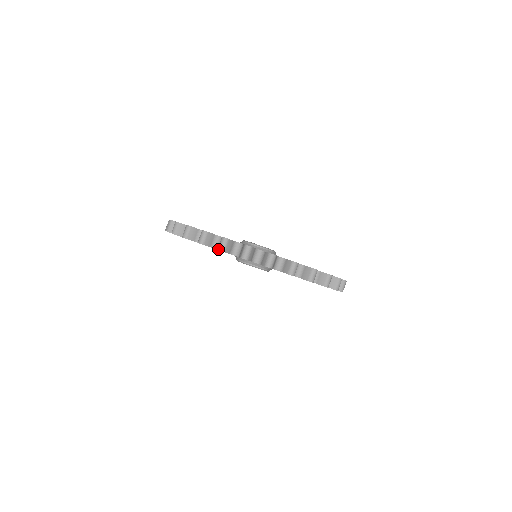
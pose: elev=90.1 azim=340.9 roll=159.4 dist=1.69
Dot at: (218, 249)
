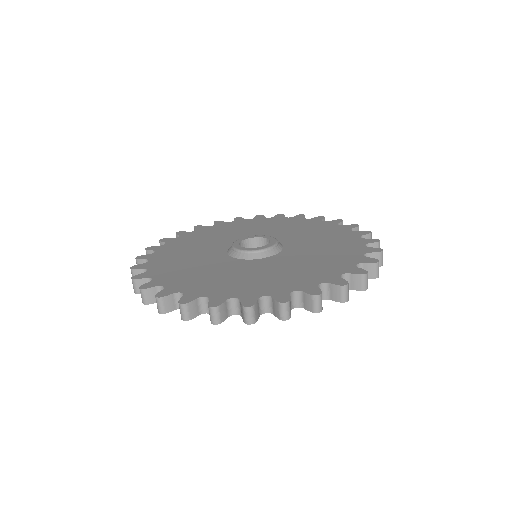
Dot at: (344, 302)
